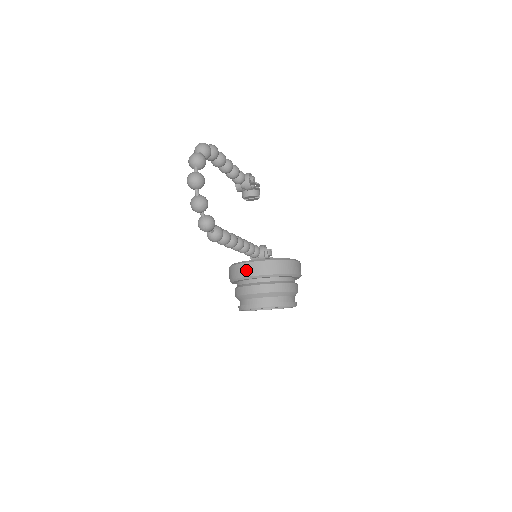
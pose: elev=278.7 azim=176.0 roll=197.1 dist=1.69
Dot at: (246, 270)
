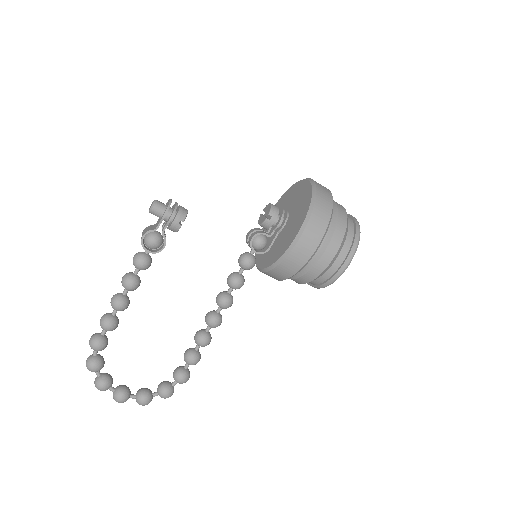
Dot at: occluded
